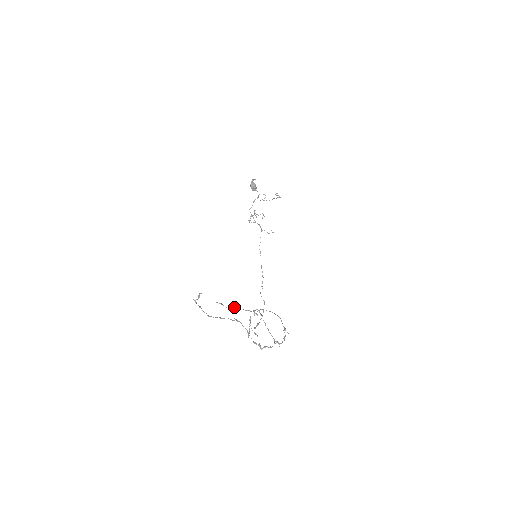
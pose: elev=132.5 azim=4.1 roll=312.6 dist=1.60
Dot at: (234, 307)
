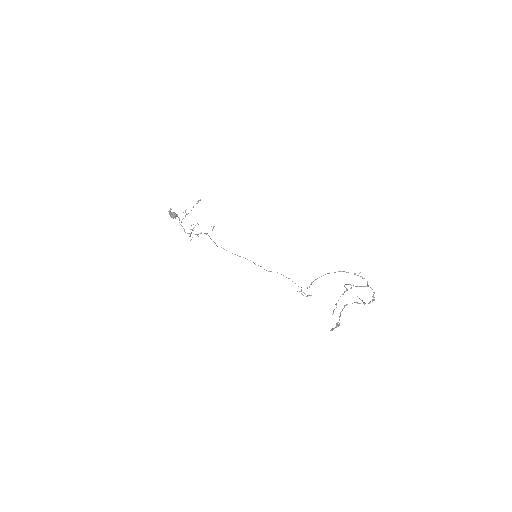
Dot at: occluded
